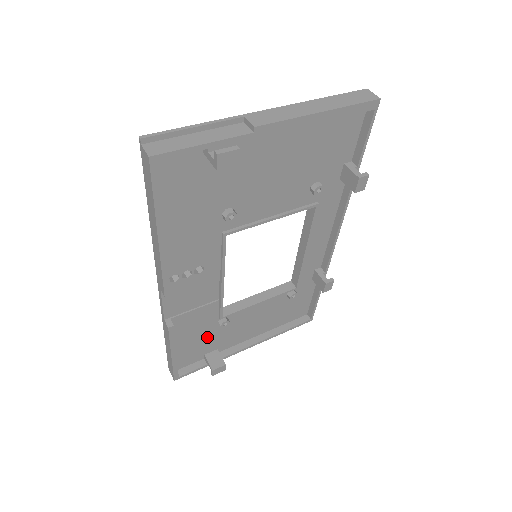
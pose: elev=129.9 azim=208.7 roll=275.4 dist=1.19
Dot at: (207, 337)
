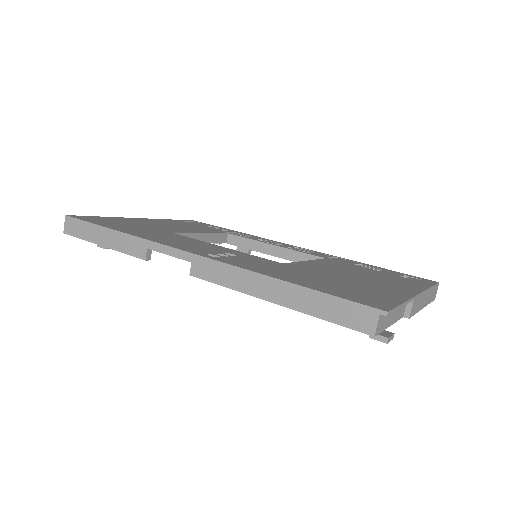
Dot at: occluded
